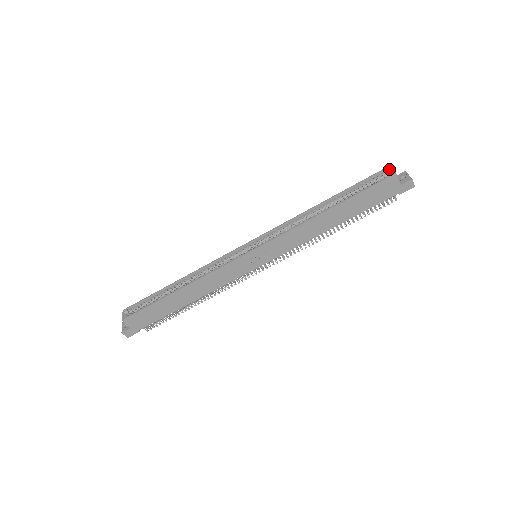
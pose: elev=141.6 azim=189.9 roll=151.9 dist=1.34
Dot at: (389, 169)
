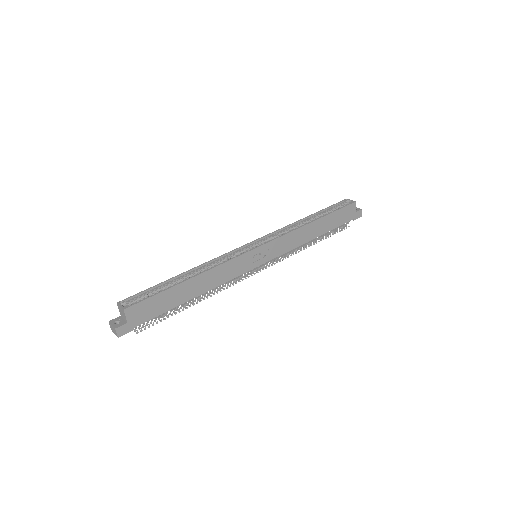
Dot at: (348, 200)
